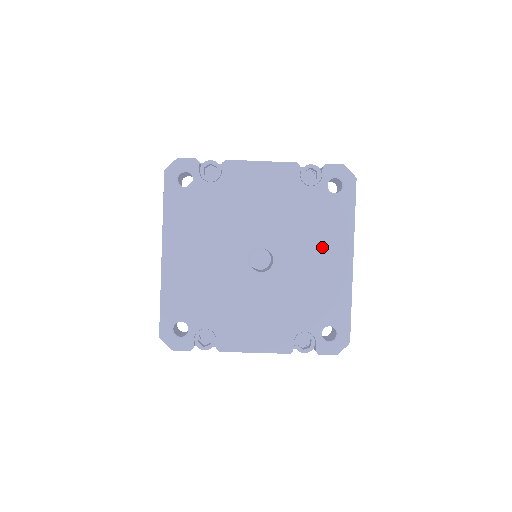
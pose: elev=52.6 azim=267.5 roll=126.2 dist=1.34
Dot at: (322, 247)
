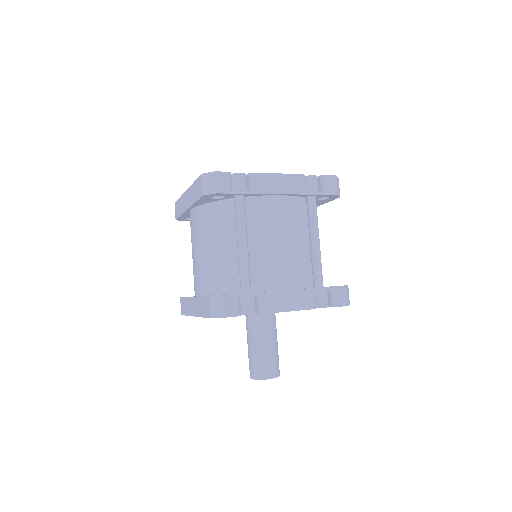
Dot at: occluded
